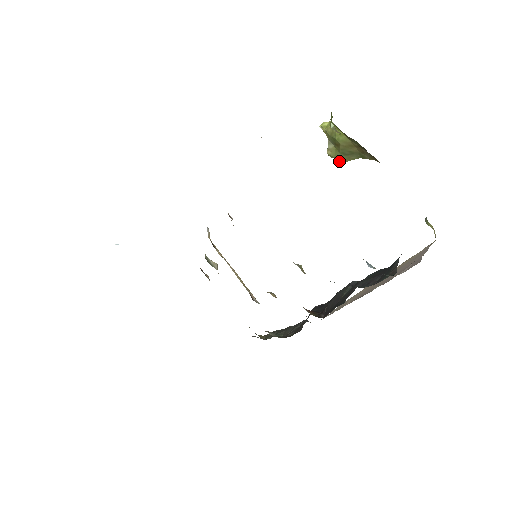
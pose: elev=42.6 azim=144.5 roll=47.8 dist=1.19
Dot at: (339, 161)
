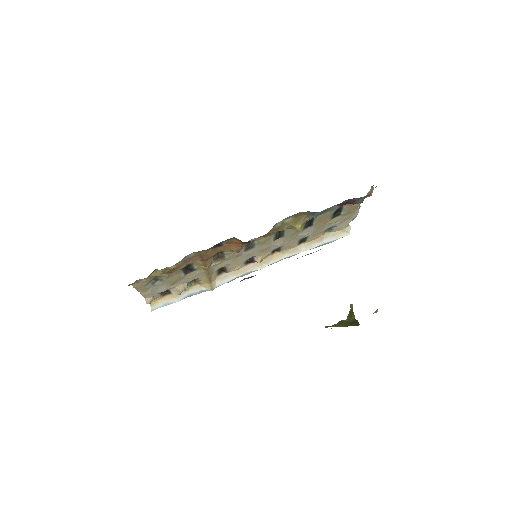
Dot at: occluded
